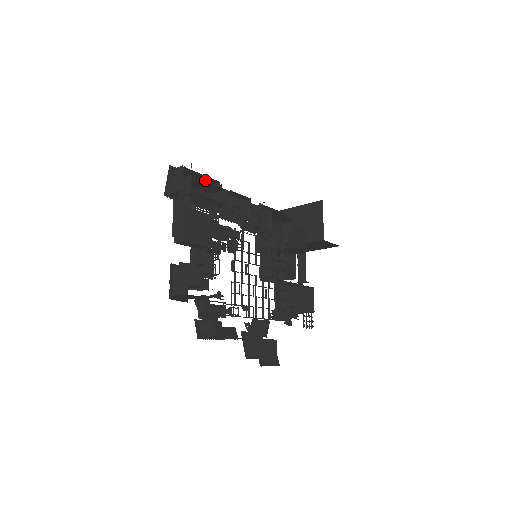
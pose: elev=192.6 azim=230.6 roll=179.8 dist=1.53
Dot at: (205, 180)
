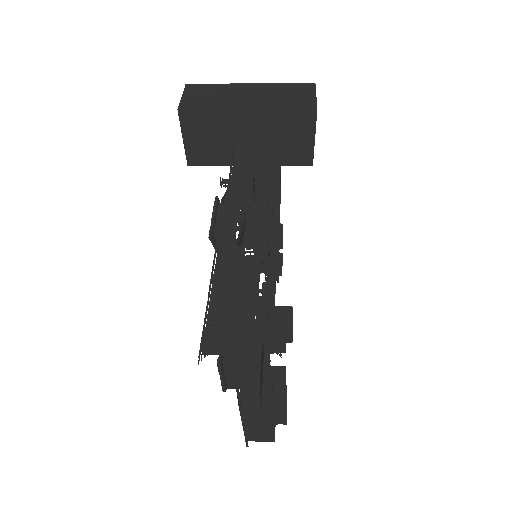
Dot at: (225, 266)
